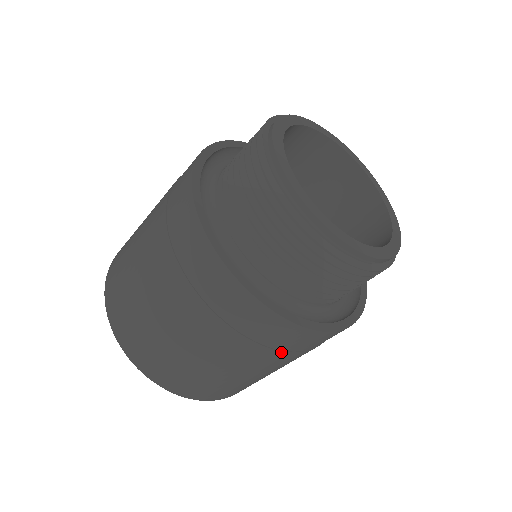
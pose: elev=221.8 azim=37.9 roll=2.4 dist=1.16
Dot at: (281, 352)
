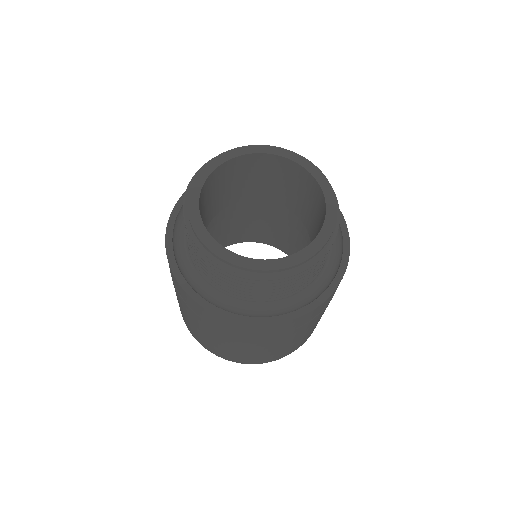
Dot at: occluded
